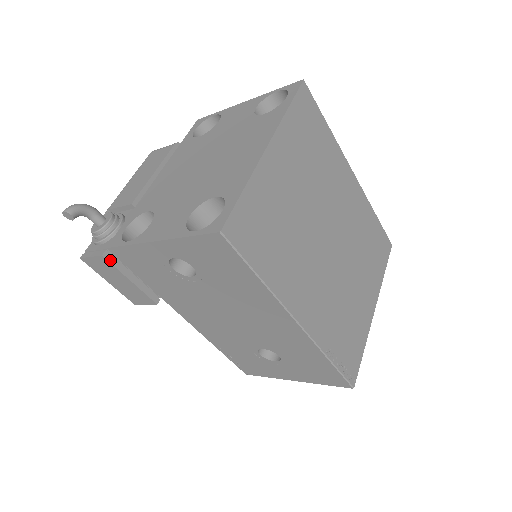
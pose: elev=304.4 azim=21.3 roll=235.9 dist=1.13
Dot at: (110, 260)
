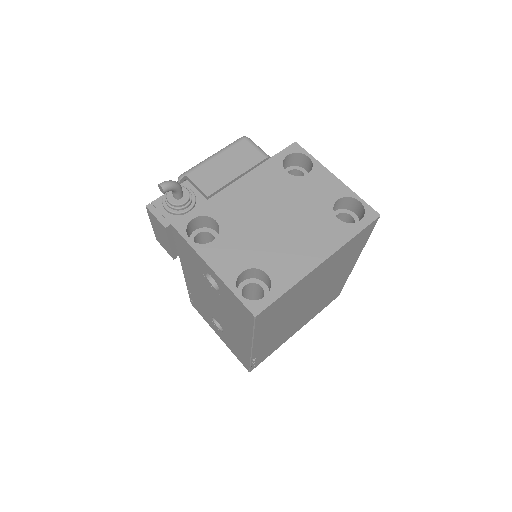
Dot at: (168, 231)
